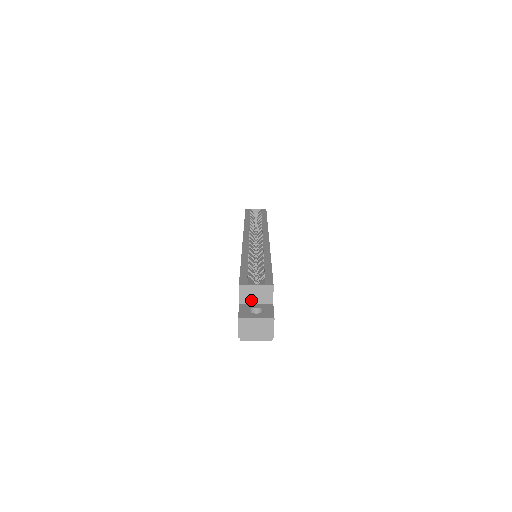
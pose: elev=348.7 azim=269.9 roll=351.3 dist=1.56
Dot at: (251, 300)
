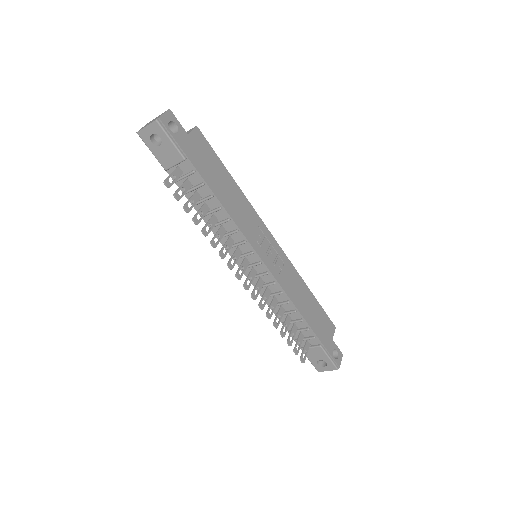
Dot at: occluded
